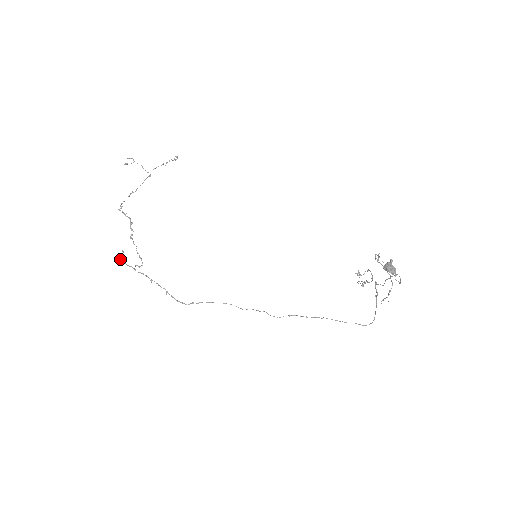
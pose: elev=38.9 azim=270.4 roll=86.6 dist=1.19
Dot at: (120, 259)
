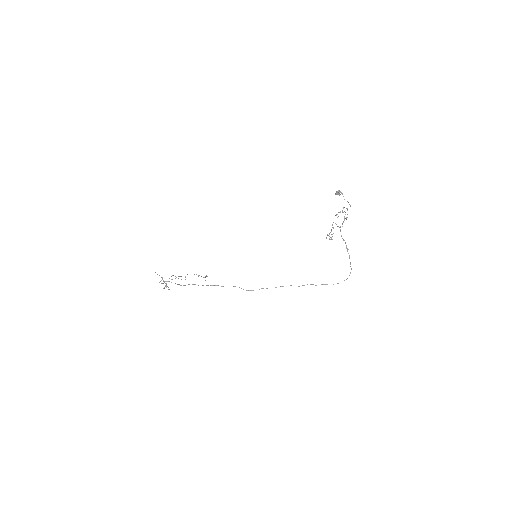
Dot at: (155, 272)
